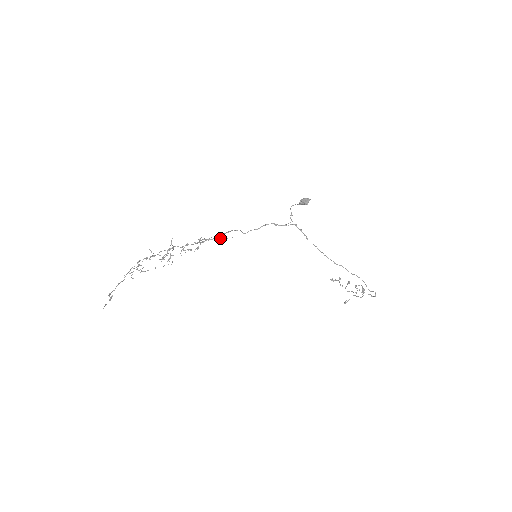
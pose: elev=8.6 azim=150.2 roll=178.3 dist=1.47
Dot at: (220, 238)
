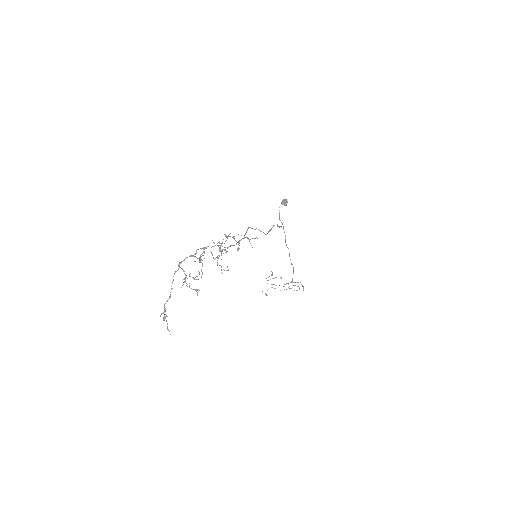
Dot at: (247, 237)
